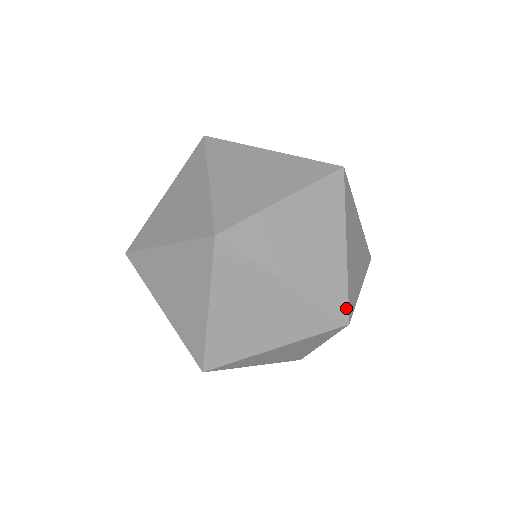
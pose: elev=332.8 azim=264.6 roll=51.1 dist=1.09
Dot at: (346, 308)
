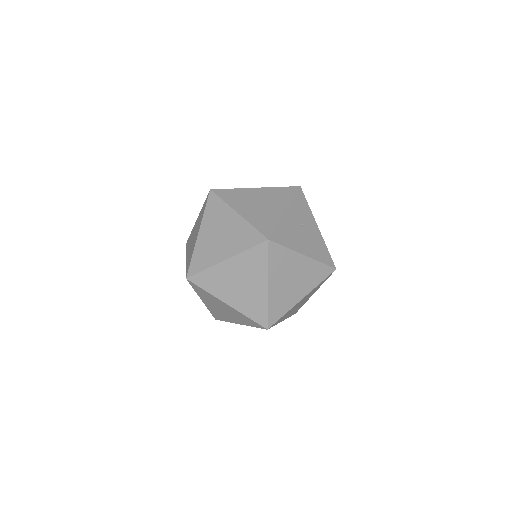
Dot at: (266, 321)
